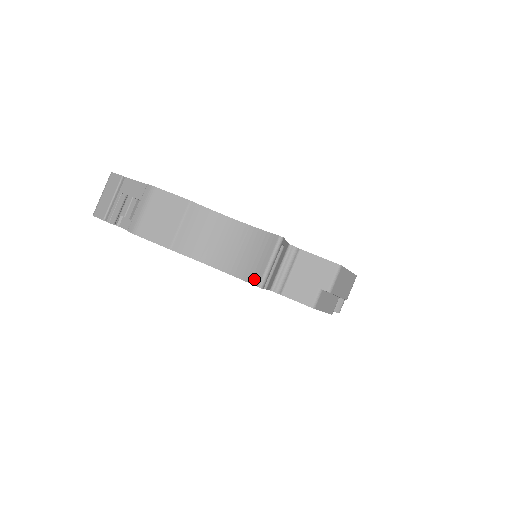
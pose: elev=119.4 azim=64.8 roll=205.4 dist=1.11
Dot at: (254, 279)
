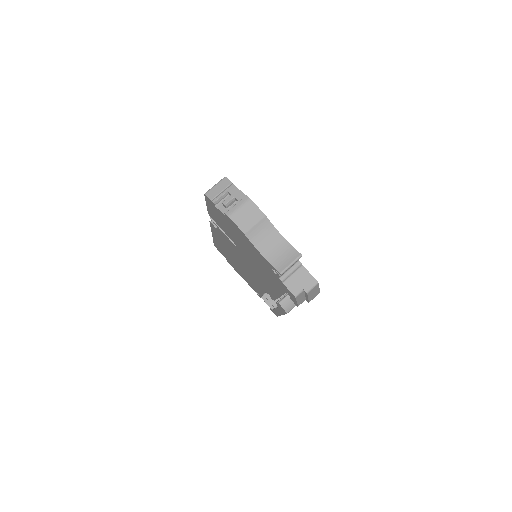
Dot at: (279, 268)
